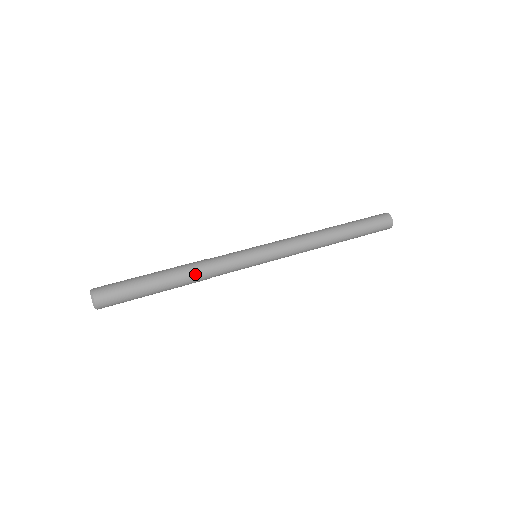
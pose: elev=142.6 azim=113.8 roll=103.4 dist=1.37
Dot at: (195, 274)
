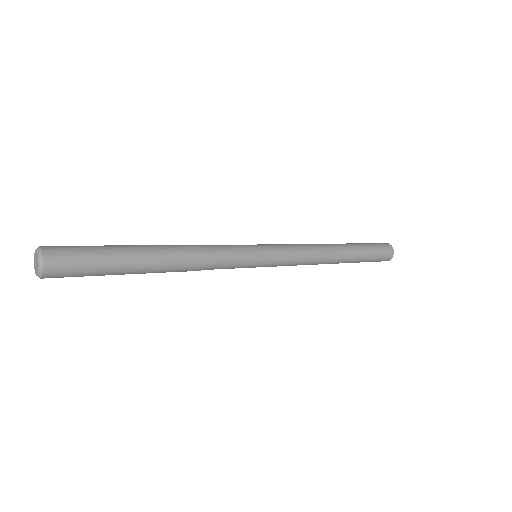
Dot at: (185, 251)
